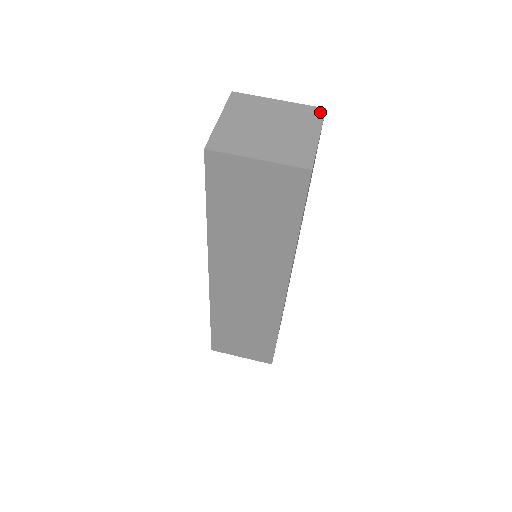
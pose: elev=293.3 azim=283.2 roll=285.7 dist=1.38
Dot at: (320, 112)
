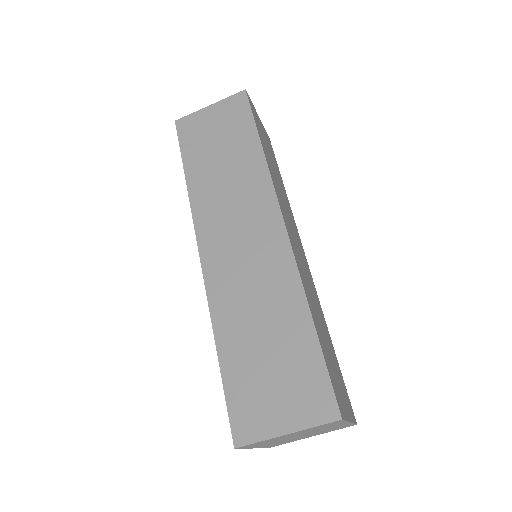
Dot at: (338, 422)
